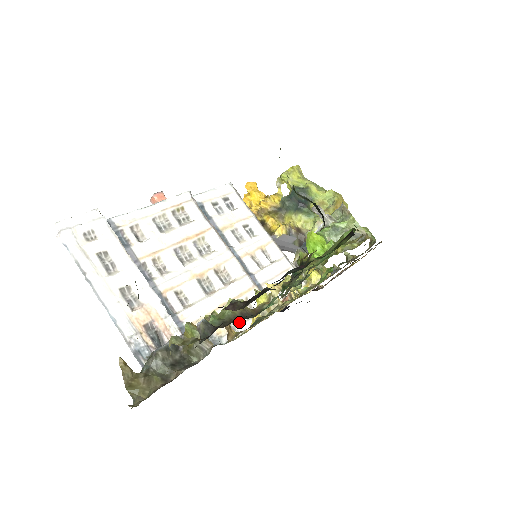
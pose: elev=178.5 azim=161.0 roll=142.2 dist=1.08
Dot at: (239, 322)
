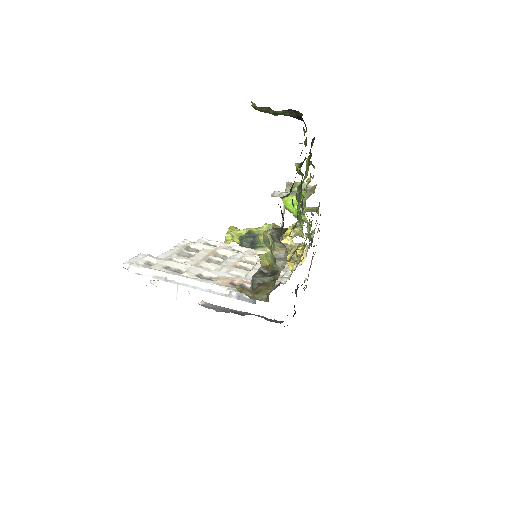
Dot at: (282, 275)
